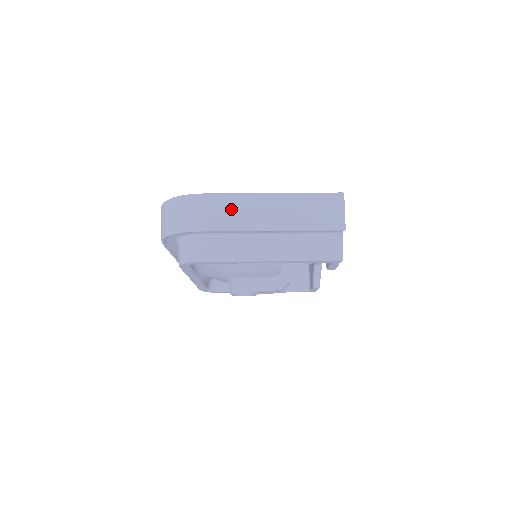
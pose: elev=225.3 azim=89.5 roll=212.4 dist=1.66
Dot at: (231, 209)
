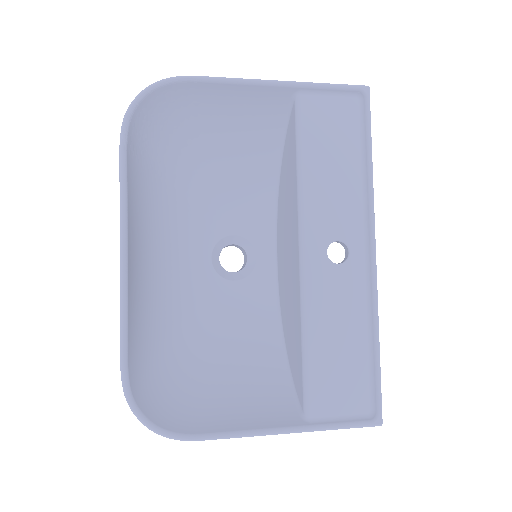
Dot at: occluded
